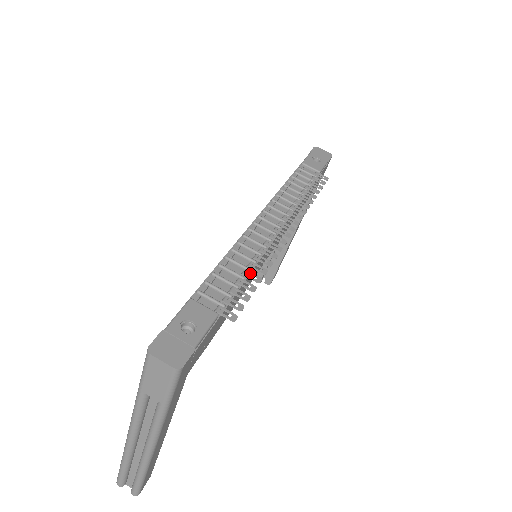
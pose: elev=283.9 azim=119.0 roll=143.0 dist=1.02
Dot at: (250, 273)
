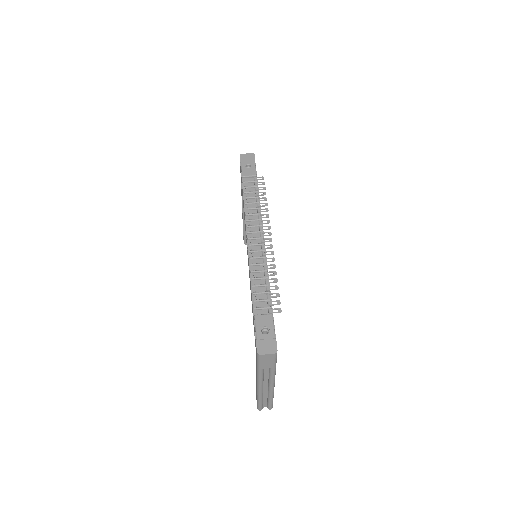
Dot at: occluded
